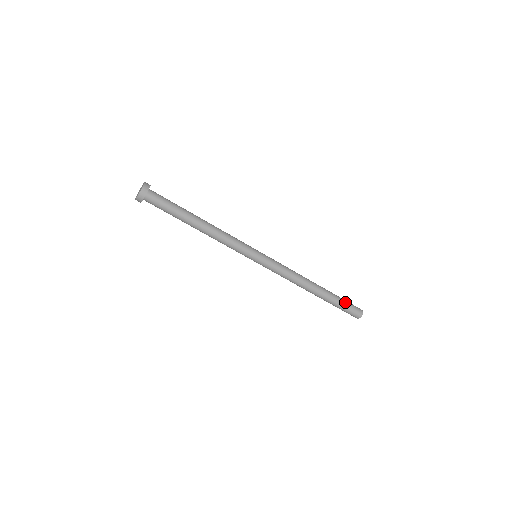
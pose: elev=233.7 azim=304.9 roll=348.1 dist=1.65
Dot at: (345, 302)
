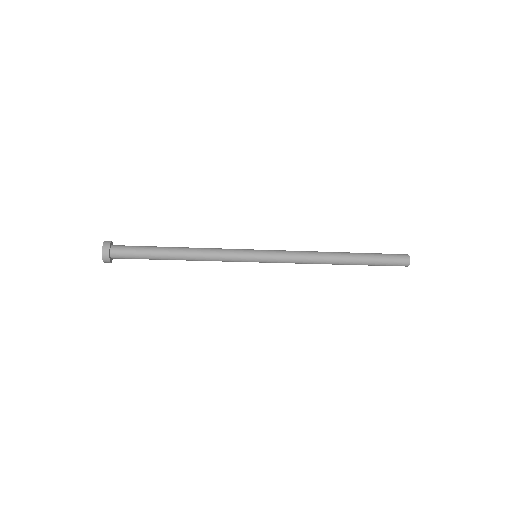
Dot at: (382, 262)
